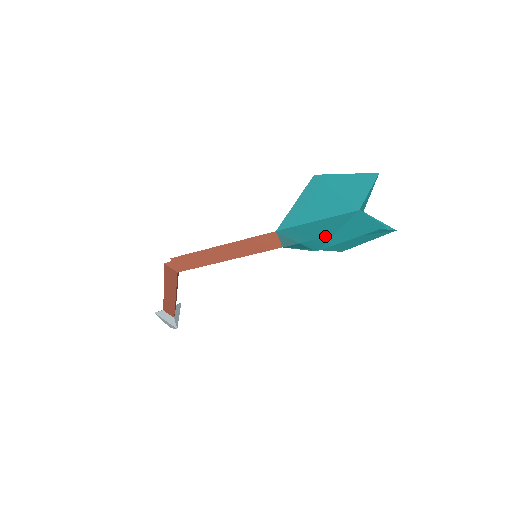
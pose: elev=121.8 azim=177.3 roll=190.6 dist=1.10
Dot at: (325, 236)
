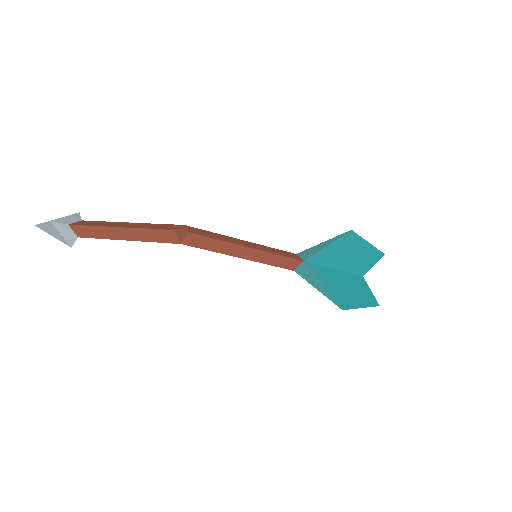
Dot at: (346, 295)
